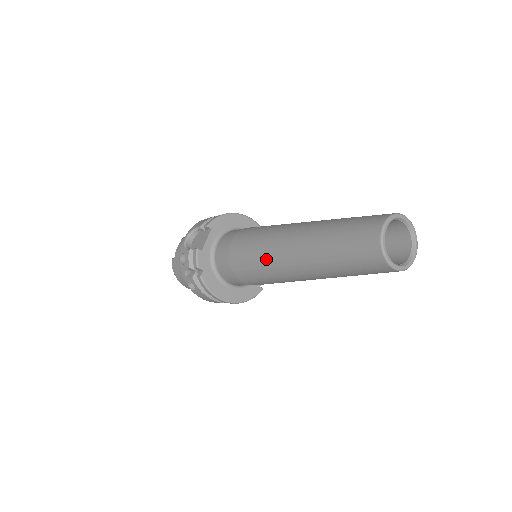
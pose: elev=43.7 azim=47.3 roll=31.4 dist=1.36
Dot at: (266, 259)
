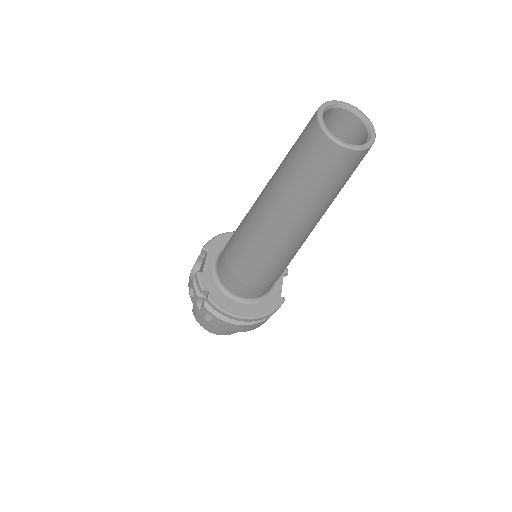
Dot at: (250, 236)
